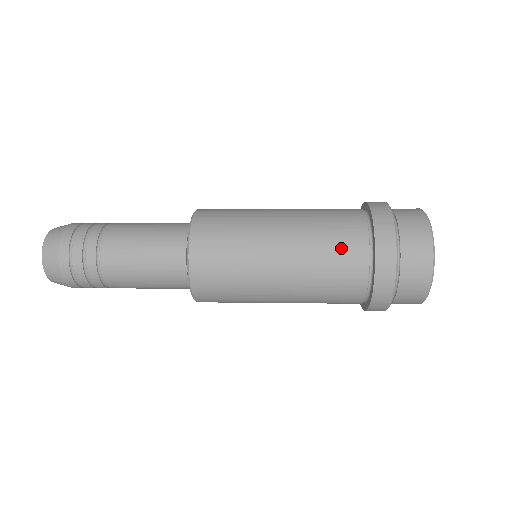
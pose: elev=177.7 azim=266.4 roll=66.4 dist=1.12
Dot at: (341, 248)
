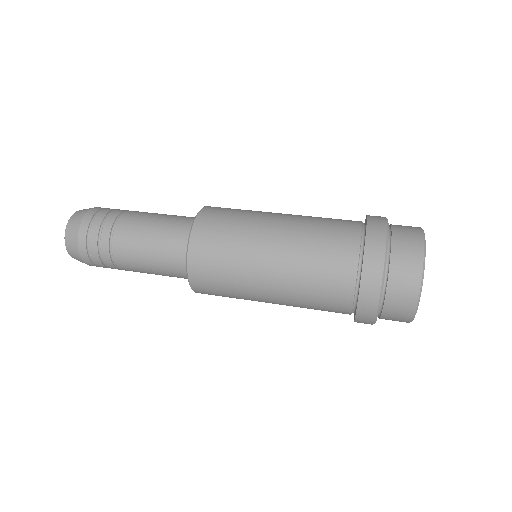
Dot at: (326, 310)
